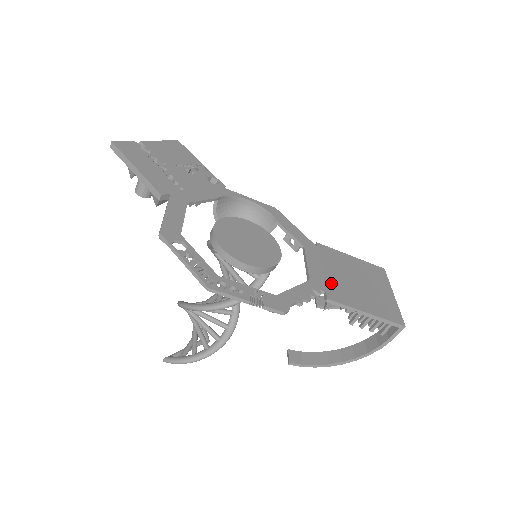
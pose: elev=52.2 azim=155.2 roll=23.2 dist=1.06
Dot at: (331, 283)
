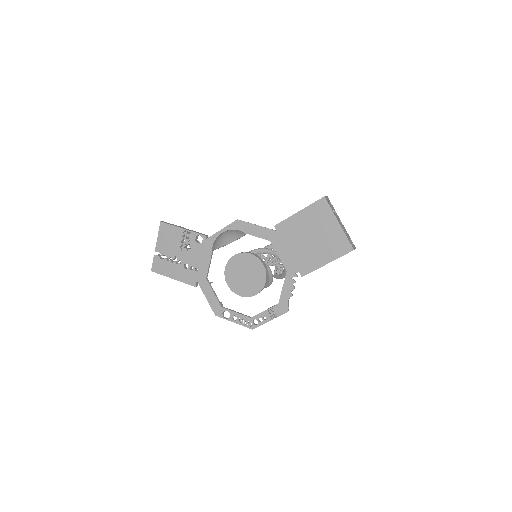
Dot at: (298, 260)
